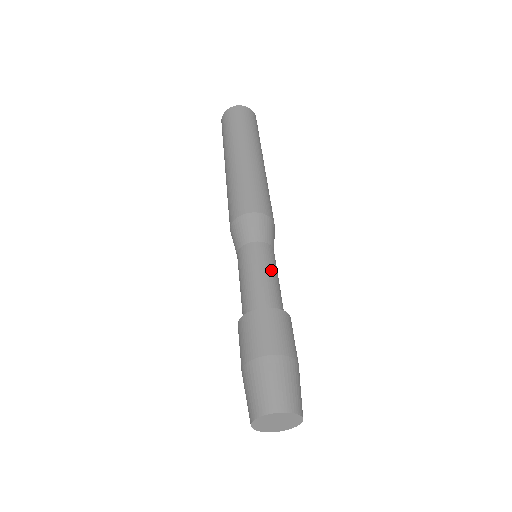
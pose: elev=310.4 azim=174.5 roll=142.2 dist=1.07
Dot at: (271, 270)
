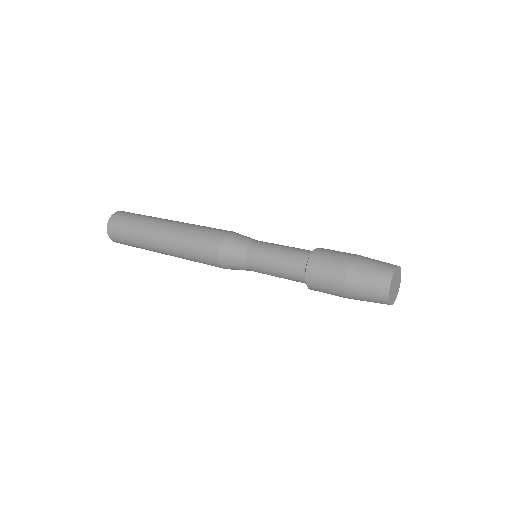
Dot at: occluded
